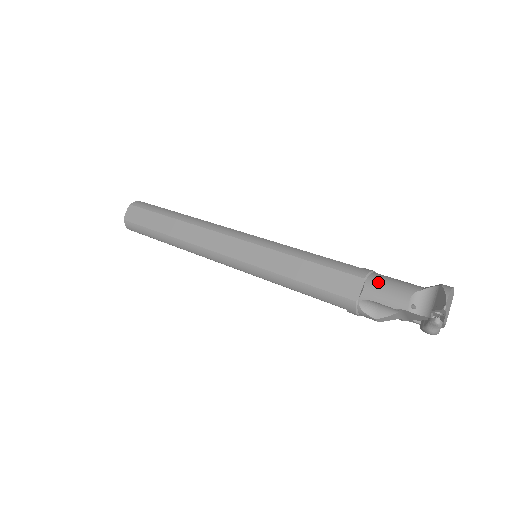
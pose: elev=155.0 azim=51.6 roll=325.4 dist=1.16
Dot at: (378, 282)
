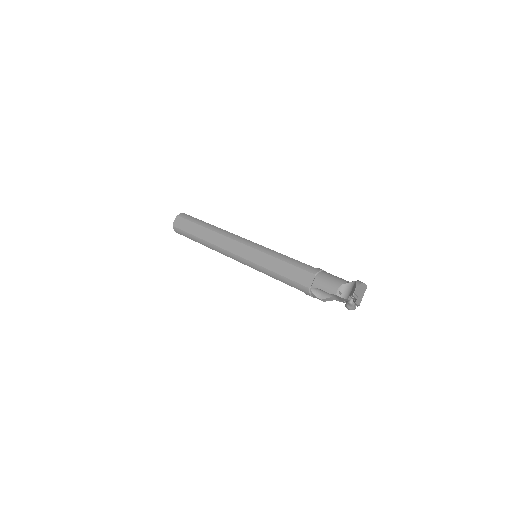
Dot at: (323, 277)
